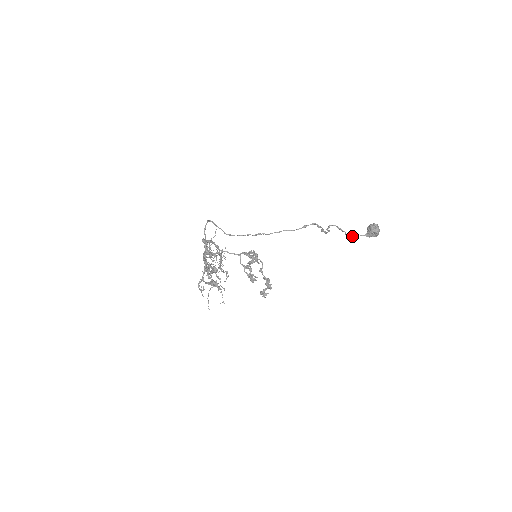
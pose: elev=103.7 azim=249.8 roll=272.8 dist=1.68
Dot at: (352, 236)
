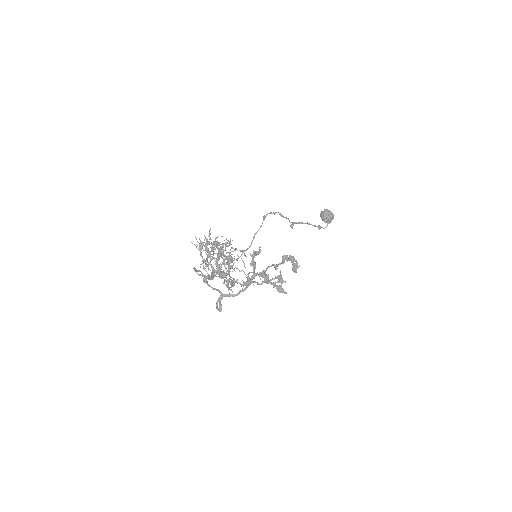
Dot at: (318, 226)
